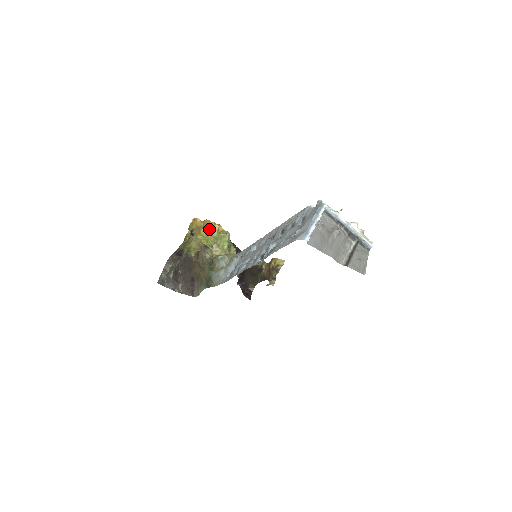
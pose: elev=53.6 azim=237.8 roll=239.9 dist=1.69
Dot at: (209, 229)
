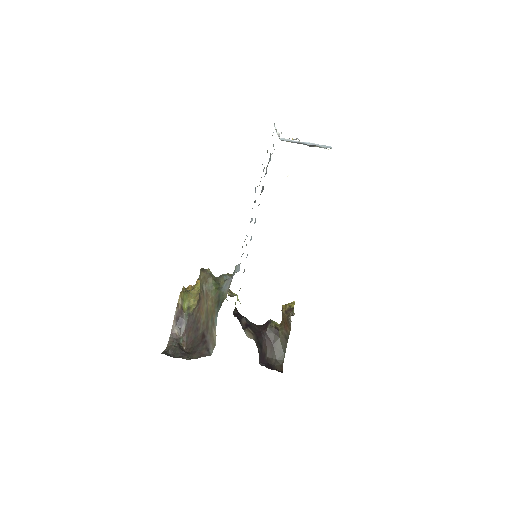
Dot at: occluded
